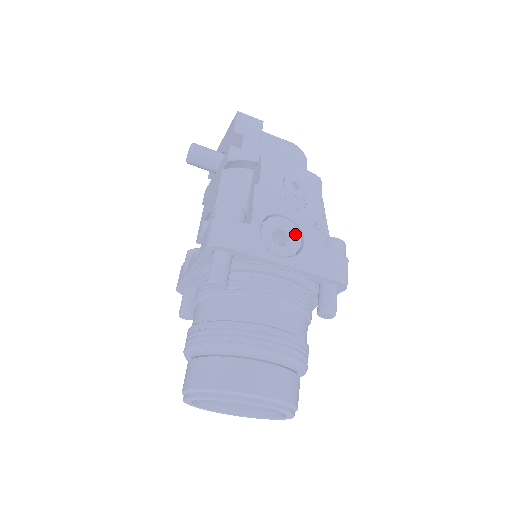
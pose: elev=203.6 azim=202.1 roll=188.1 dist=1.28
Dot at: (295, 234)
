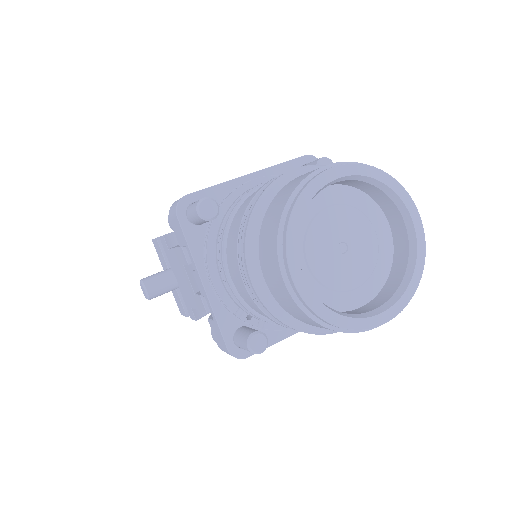
Dot at: occluded
